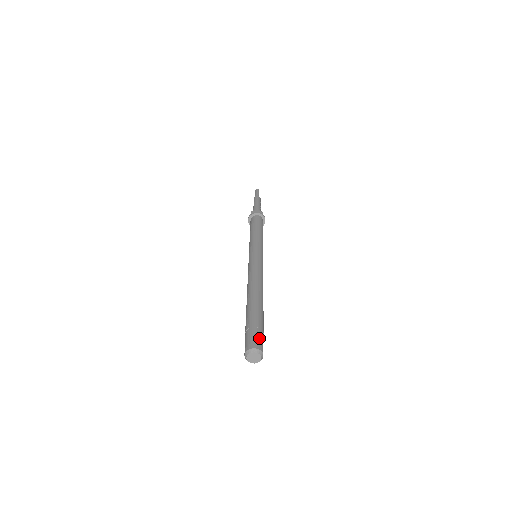
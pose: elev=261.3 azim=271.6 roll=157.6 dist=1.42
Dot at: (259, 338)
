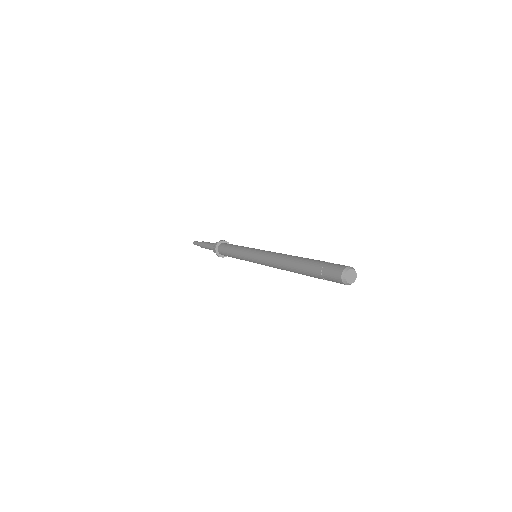
Dot at: (338, 264)
